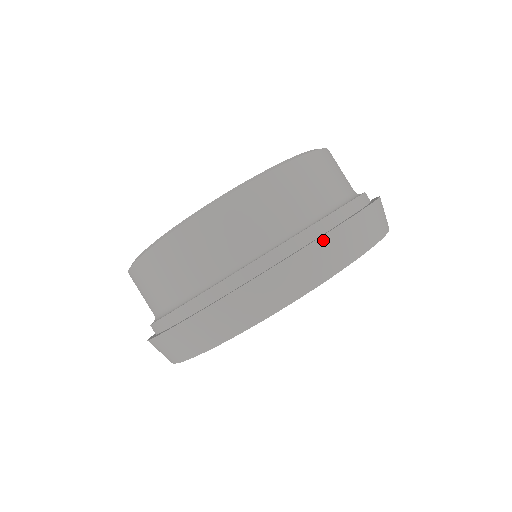
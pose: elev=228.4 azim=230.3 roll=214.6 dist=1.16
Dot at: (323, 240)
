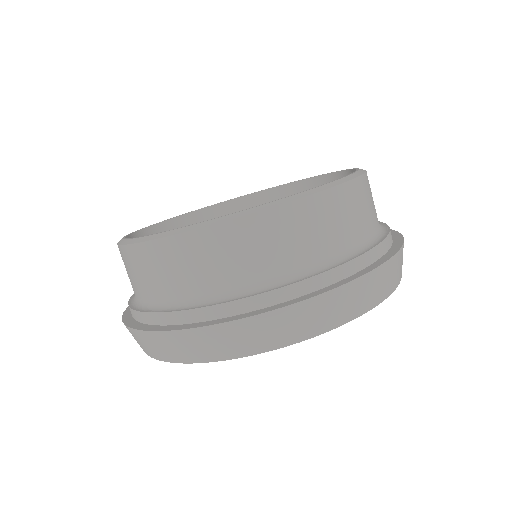
Dot at: (236, 324)
